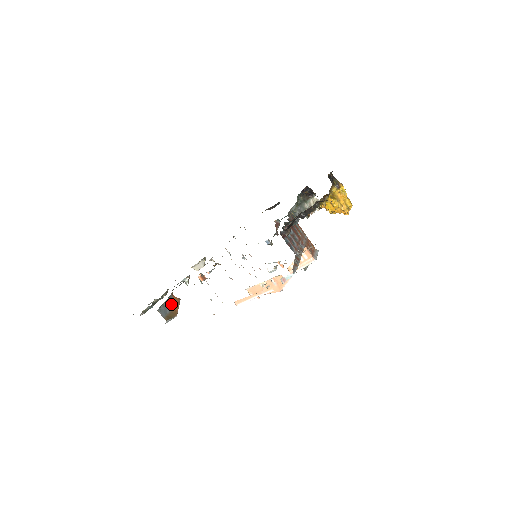
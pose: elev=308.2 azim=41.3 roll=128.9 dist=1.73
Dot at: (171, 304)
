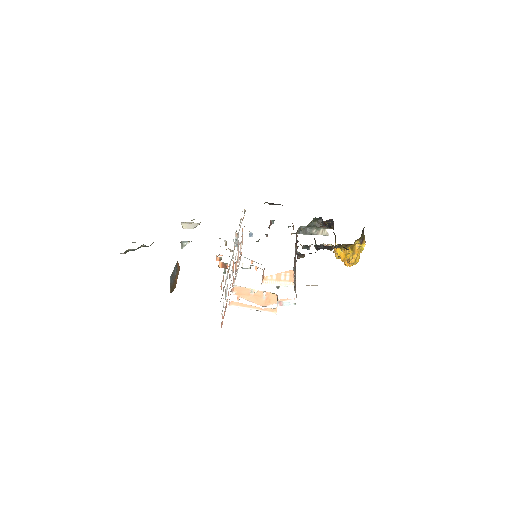
Dot at: (175, 272)
